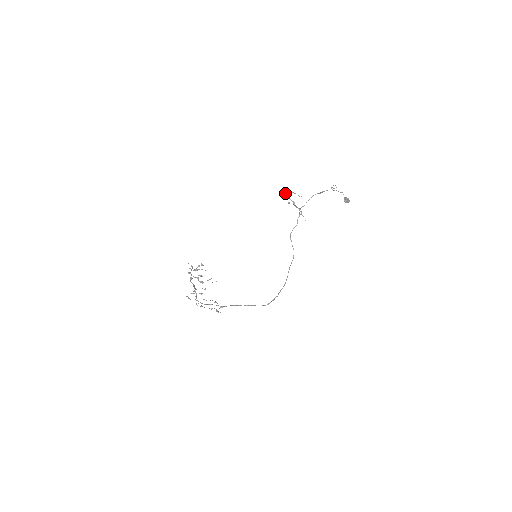
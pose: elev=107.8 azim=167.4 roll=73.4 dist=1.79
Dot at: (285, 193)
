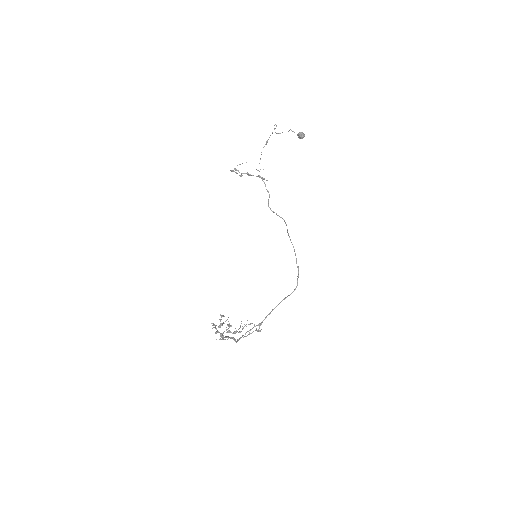
Dot at: (232, 171)
